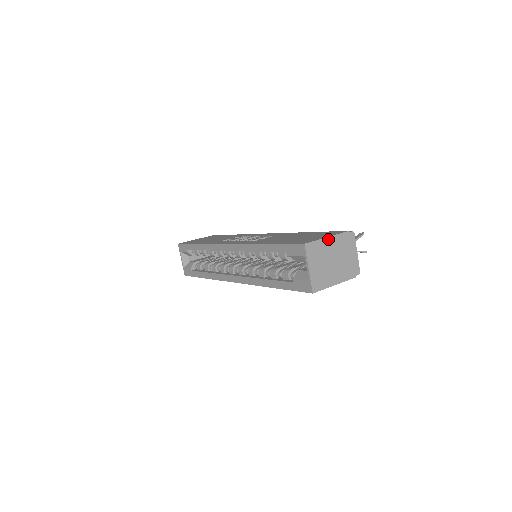
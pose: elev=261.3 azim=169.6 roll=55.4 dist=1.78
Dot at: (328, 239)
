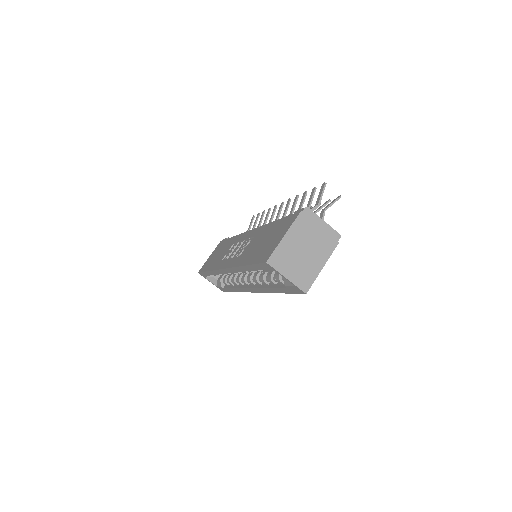
Dot at: (286, 237)
